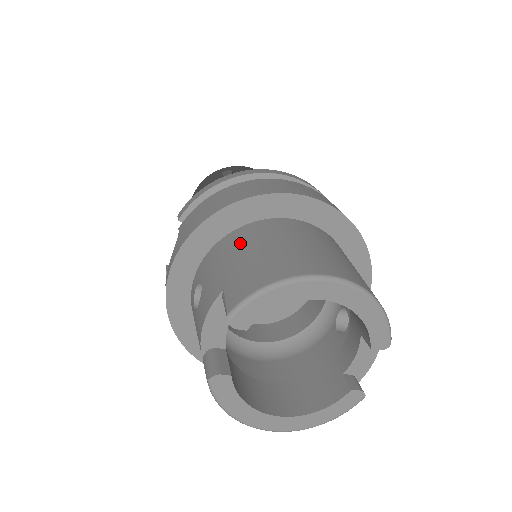
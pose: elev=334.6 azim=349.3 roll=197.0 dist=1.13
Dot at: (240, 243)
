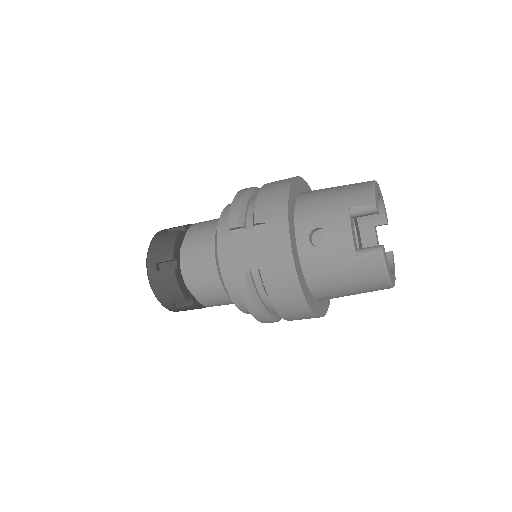
Dot at: (316, 198)
